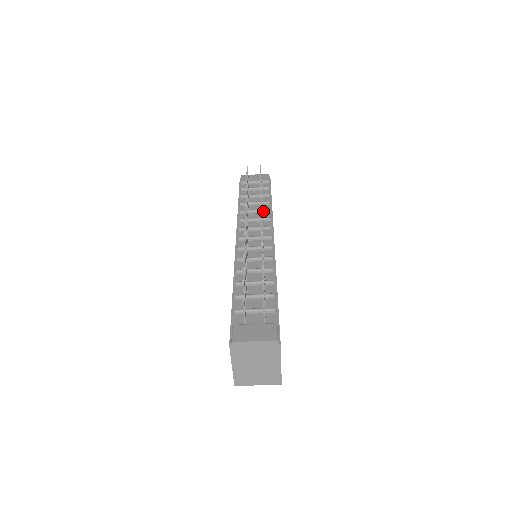
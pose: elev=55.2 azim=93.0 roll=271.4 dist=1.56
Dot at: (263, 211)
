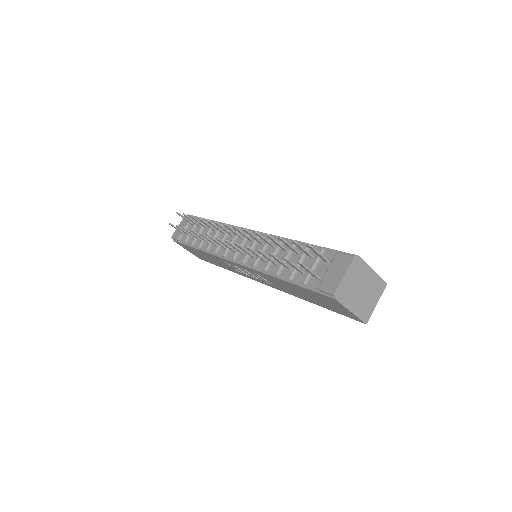
Dot at: occluded
